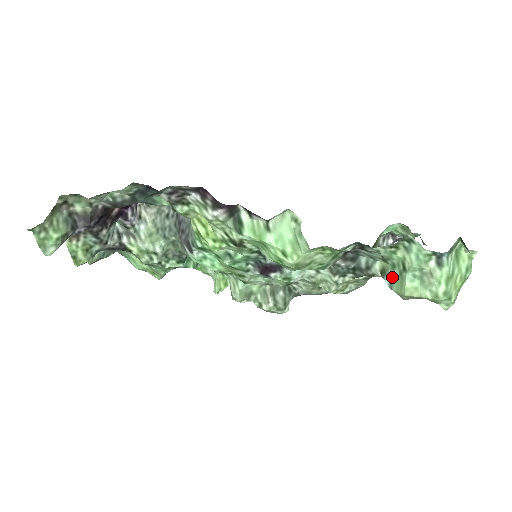
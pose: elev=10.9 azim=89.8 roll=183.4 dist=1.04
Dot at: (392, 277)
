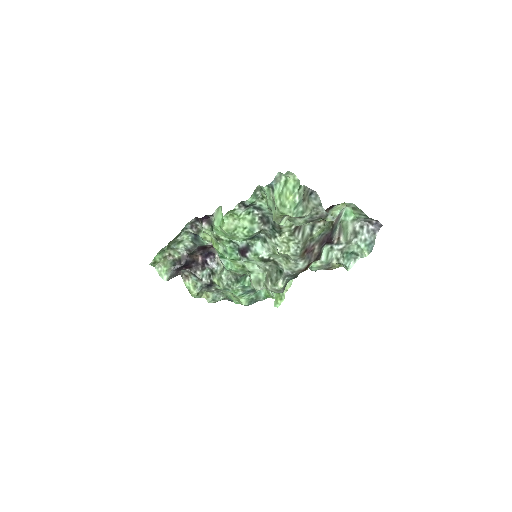
Dot at: occluded
